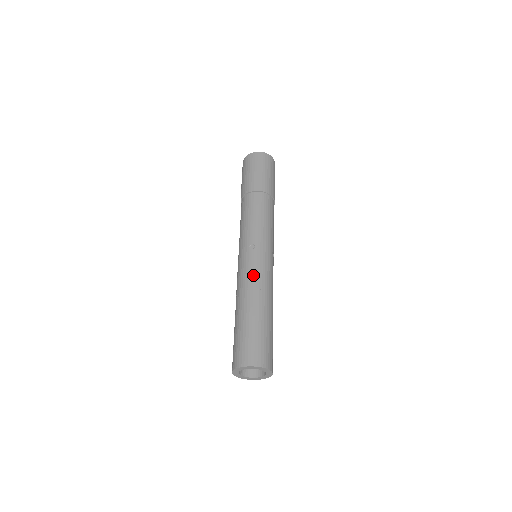
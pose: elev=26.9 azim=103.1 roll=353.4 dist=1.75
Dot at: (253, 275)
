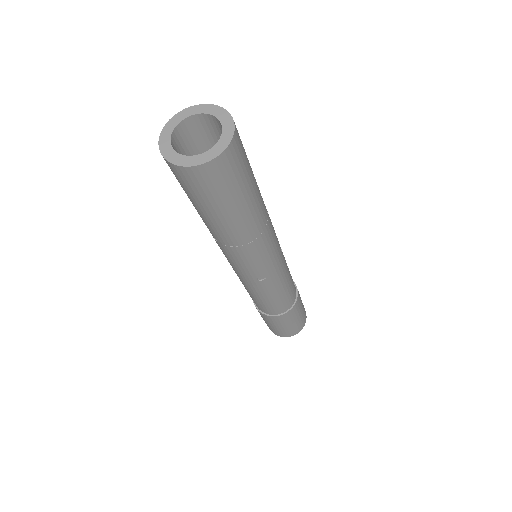
Dot at: occluded
